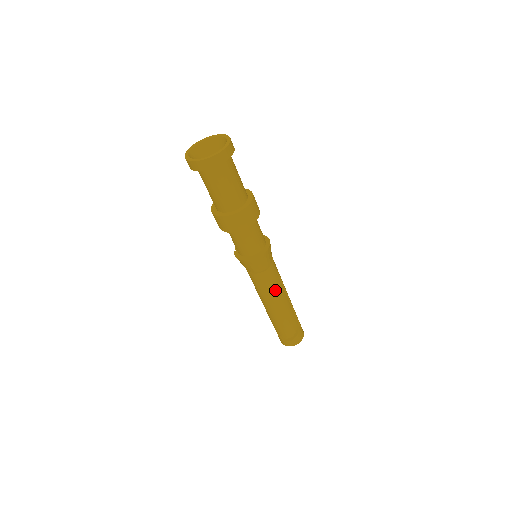
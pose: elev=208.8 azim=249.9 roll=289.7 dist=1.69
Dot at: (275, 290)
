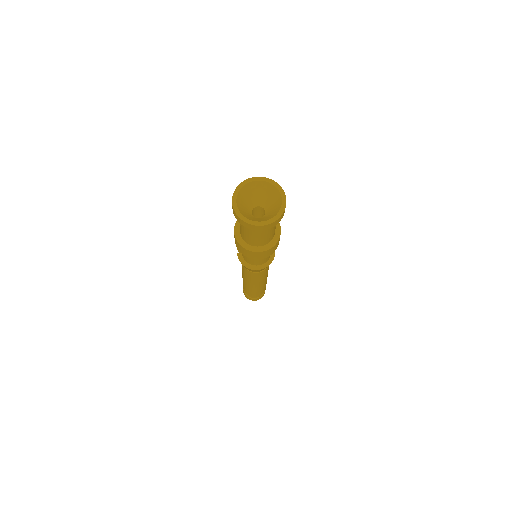
Dot at: (263, 278)
